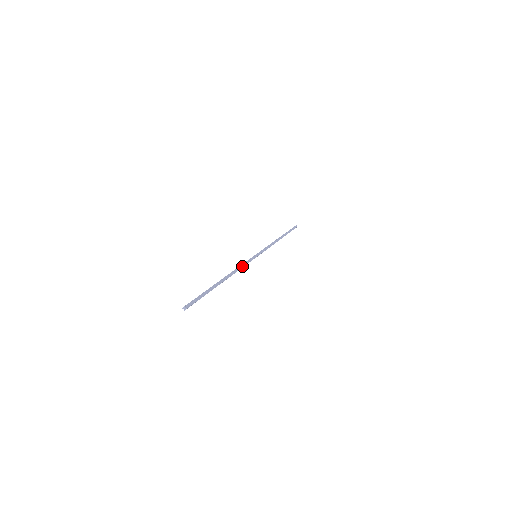
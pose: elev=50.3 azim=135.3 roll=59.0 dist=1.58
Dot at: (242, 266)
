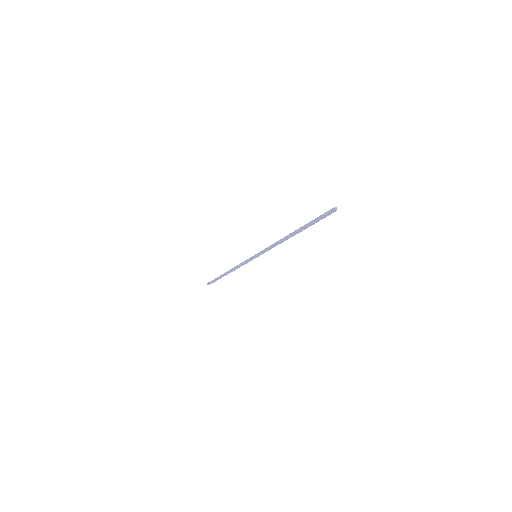
Dot at: (273, 245)
